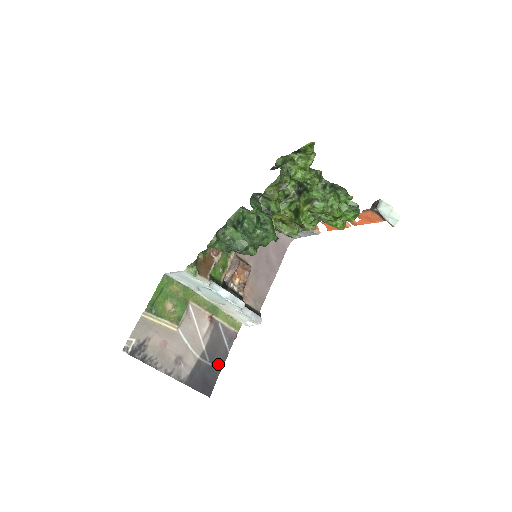
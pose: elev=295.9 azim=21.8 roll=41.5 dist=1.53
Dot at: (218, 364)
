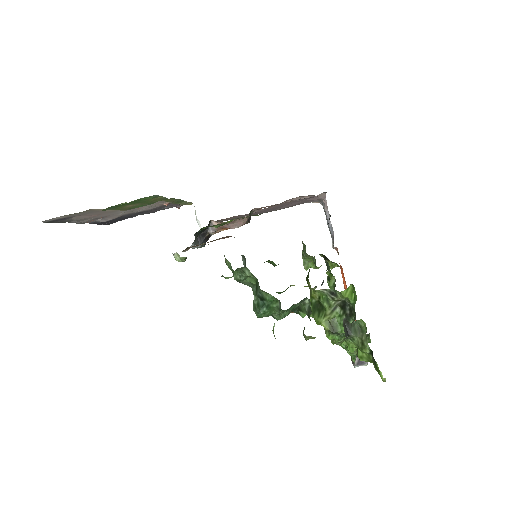
Dot at: occluded
